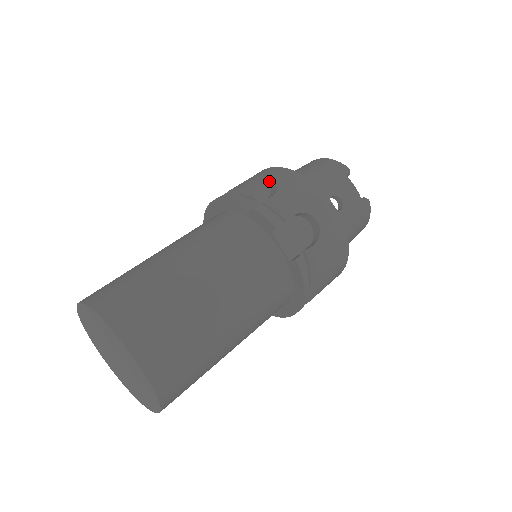
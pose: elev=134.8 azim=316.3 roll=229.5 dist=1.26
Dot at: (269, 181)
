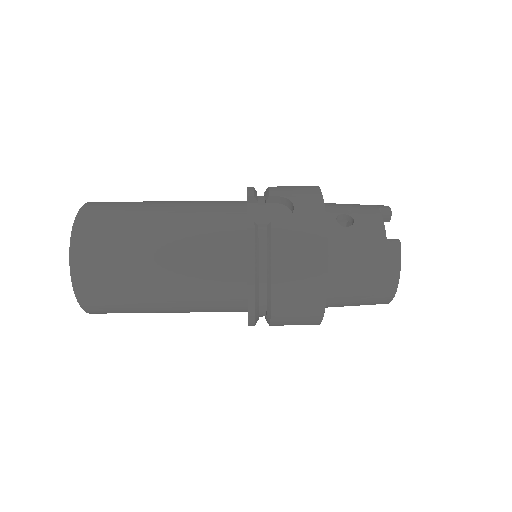
Dot at: occluded
